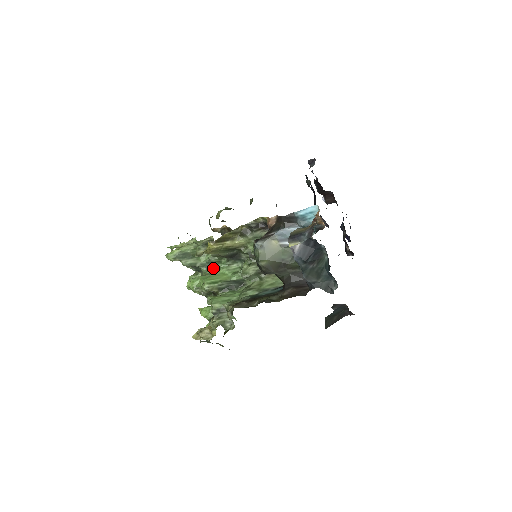
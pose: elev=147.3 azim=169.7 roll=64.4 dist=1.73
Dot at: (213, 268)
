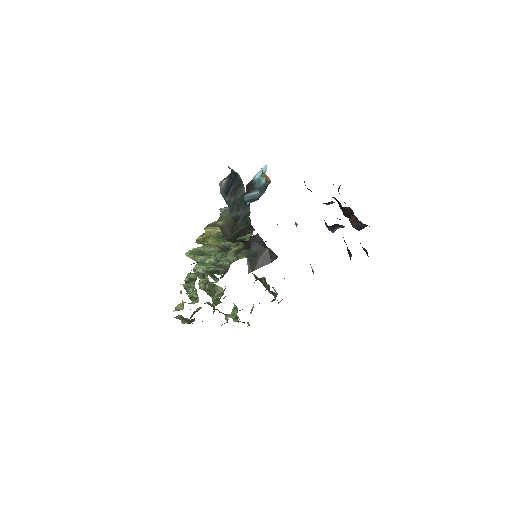
Dot at: occluded
